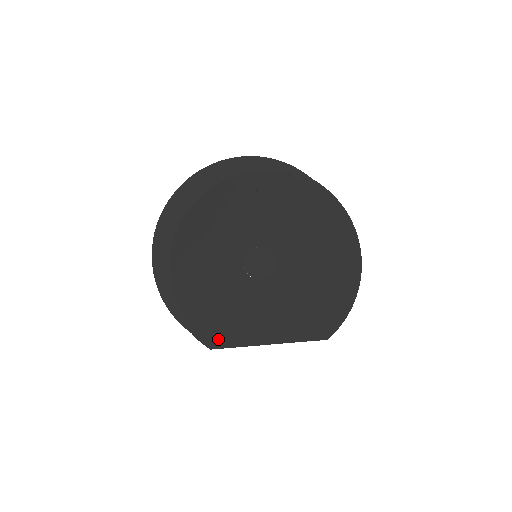
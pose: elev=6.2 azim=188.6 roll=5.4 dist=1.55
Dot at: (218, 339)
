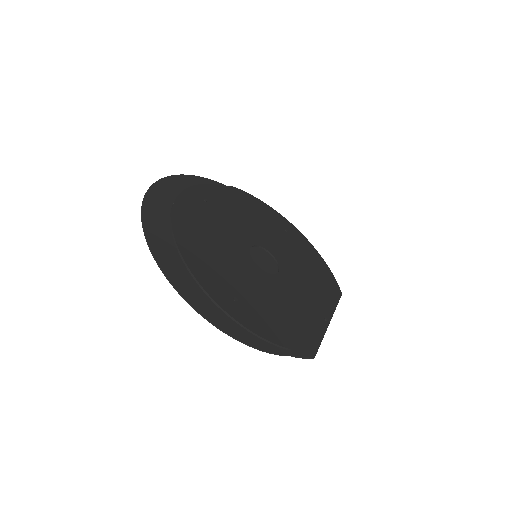
Dot at: (309, 343)
